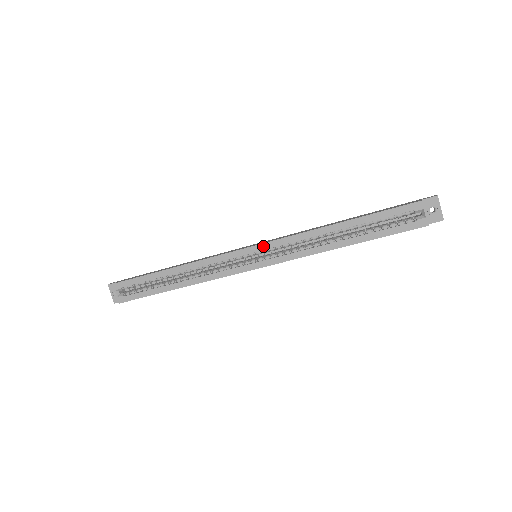
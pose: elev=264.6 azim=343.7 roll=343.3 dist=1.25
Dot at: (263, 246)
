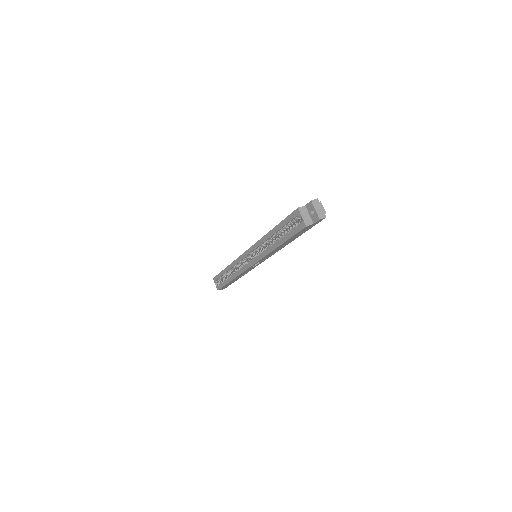
Dot at: (250, 250)
